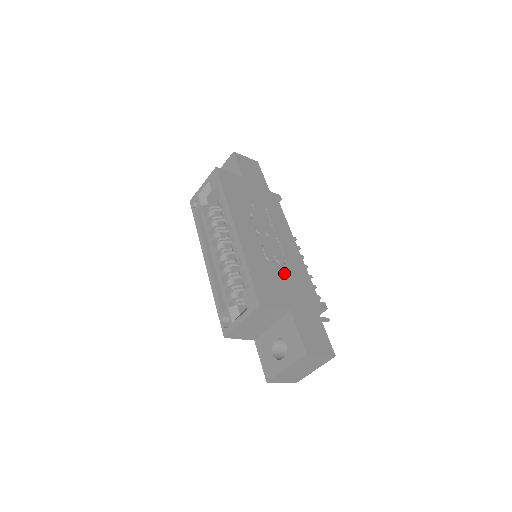
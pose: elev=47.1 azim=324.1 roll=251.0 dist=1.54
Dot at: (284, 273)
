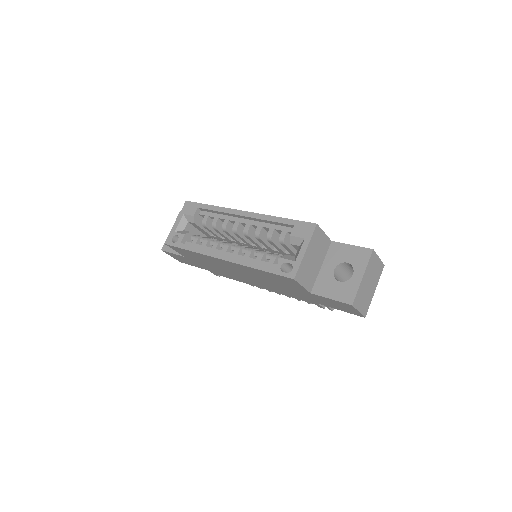
Dot at: occluded
